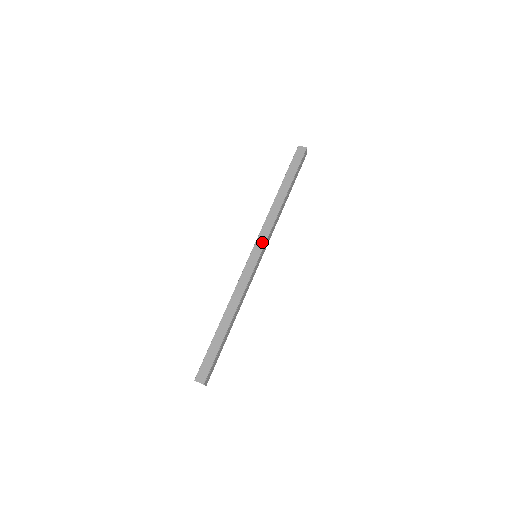
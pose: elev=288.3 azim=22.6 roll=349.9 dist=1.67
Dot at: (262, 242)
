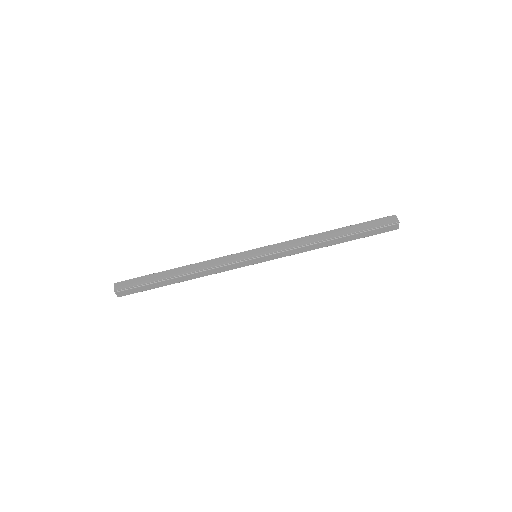
Dot at: (271, 250)
